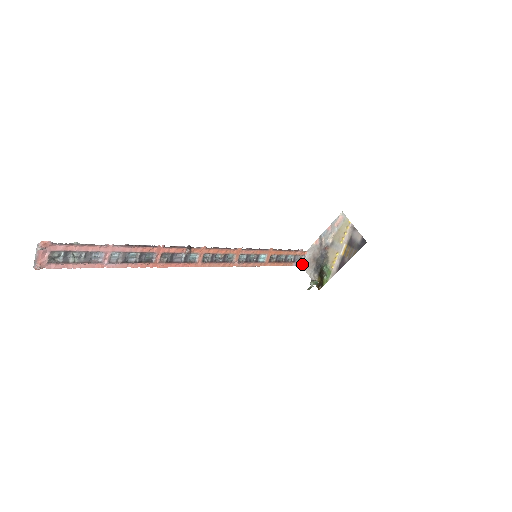
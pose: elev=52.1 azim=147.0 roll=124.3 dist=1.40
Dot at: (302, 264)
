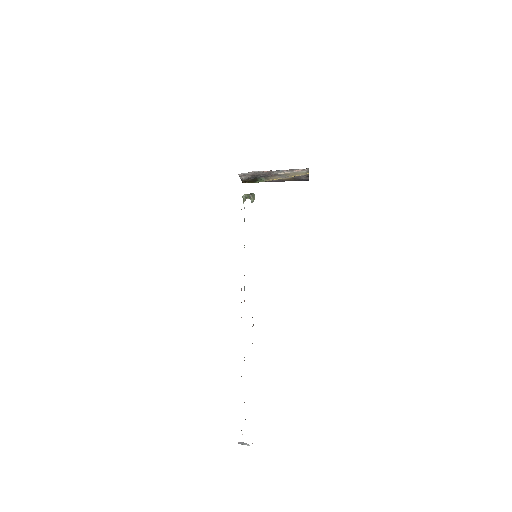
Dot at: (239, 174)
